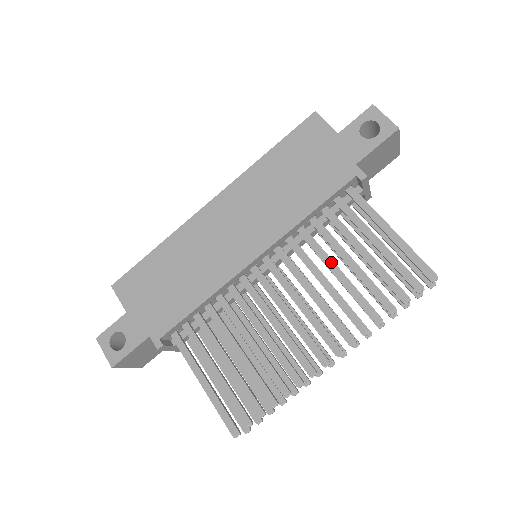
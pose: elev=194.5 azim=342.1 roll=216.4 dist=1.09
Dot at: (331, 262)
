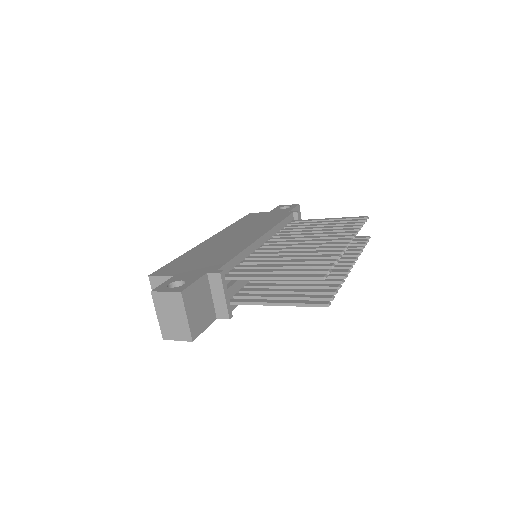
Dot at: (309, 230)
